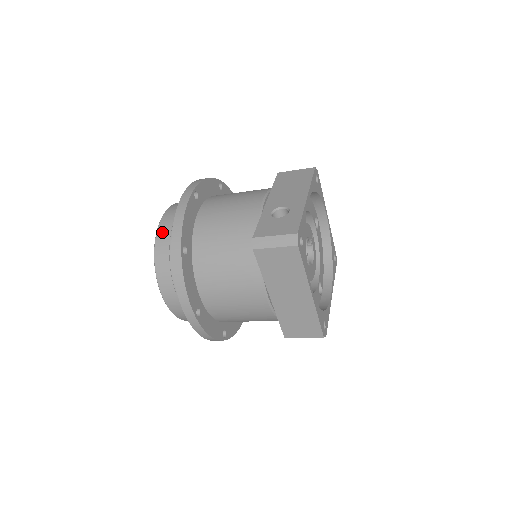
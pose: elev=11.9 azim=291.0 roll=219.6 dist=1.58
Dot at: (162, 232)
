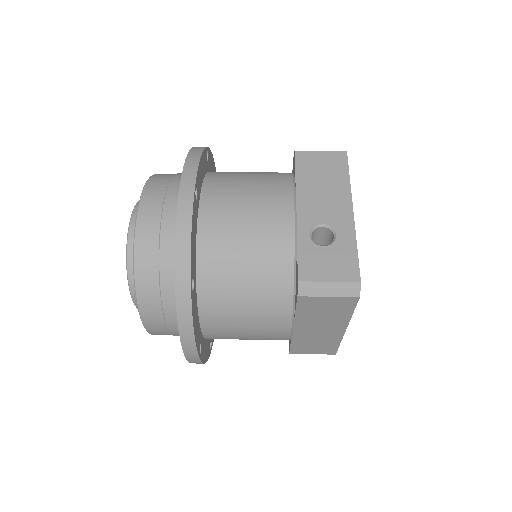
Dot at: (144, 243)
